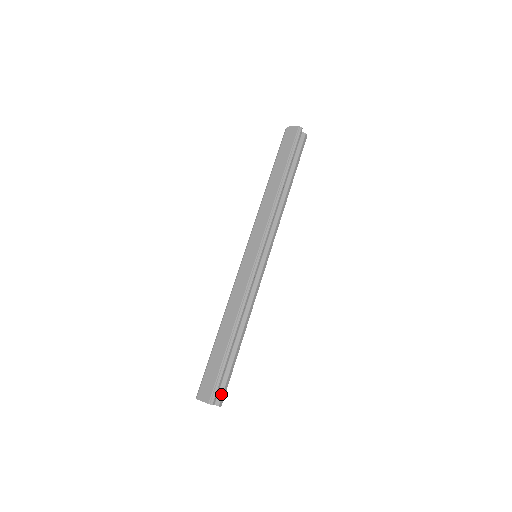
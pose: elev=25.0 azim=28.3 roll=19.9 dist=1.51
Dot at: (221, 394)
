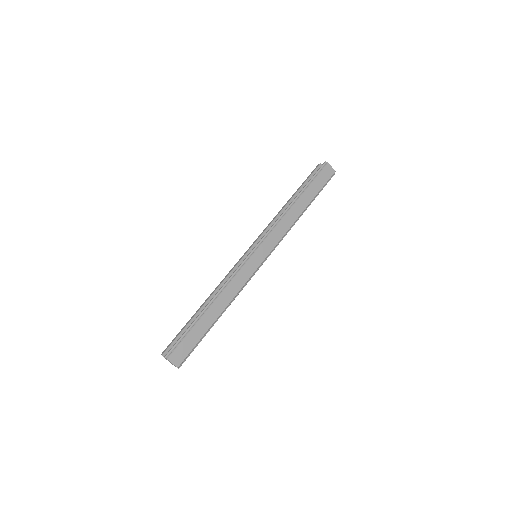
Dot at: occluded
